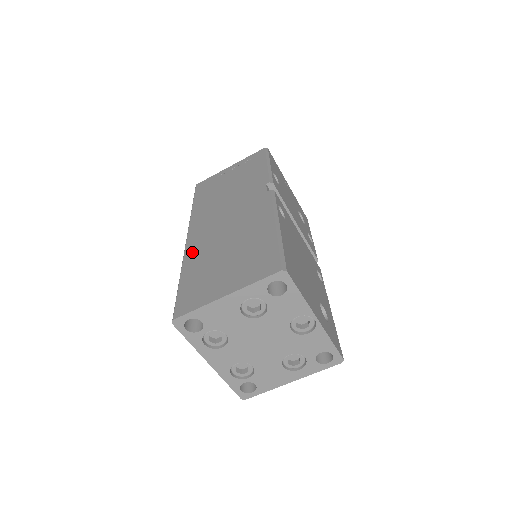
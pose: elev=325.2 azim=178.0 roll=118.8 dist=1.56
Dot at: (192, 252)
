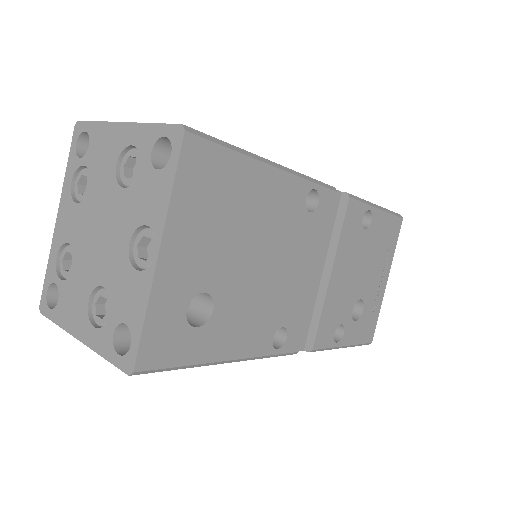
Dot at: occluded
